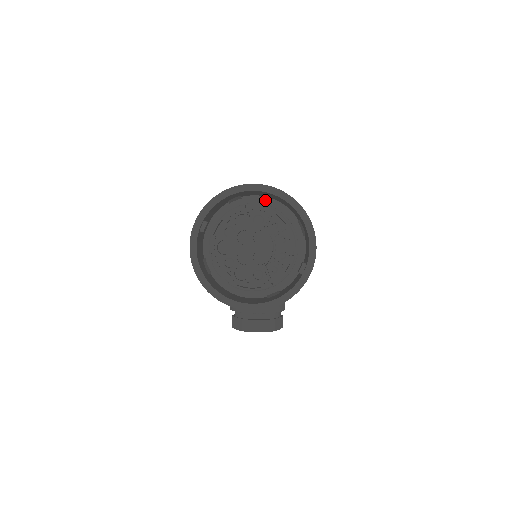
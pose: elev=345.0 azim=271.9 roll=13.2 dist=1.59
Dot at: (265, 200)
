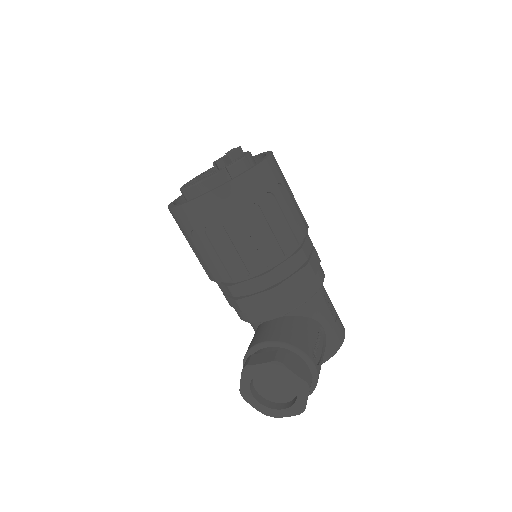
Dot at: occluded
